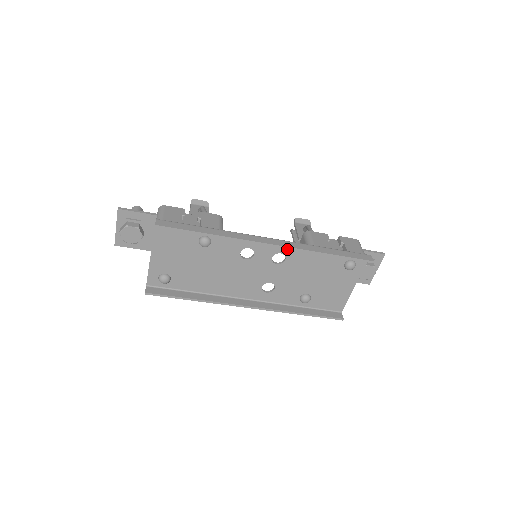
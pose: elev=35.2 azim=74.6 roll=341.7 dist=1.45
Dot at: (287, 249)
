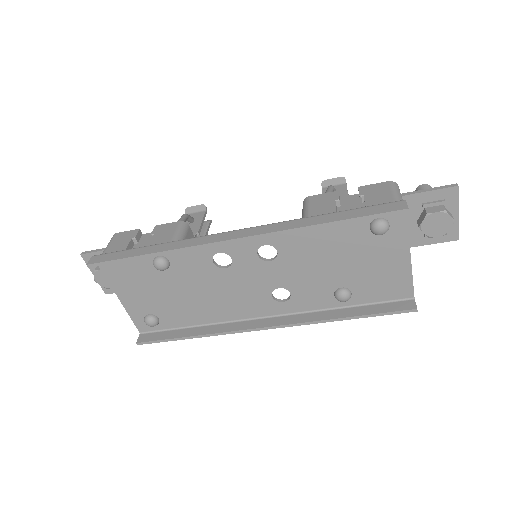
Dot at: (269, 236)
